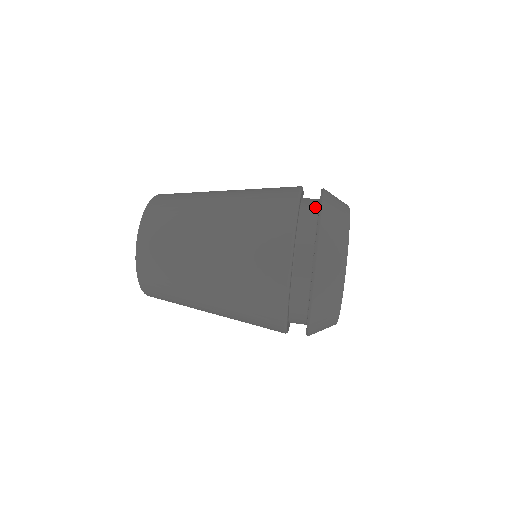
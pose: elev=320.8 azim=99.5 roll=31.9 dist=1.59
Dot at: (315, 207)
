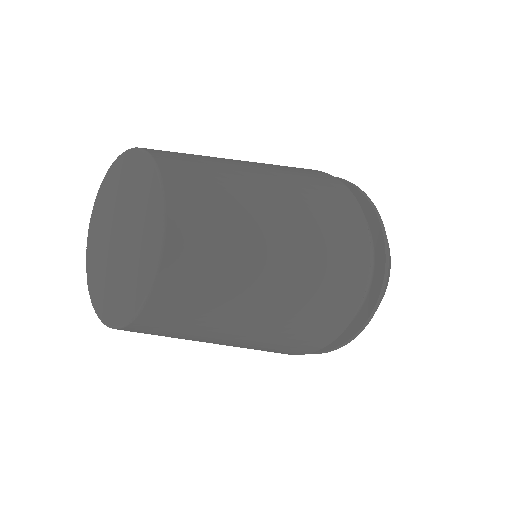
Dot at: occluded
